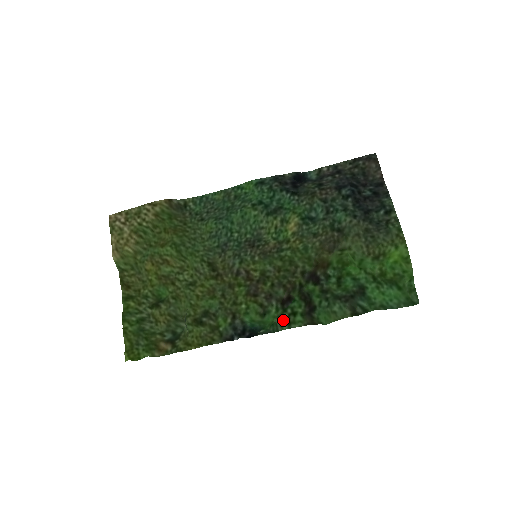
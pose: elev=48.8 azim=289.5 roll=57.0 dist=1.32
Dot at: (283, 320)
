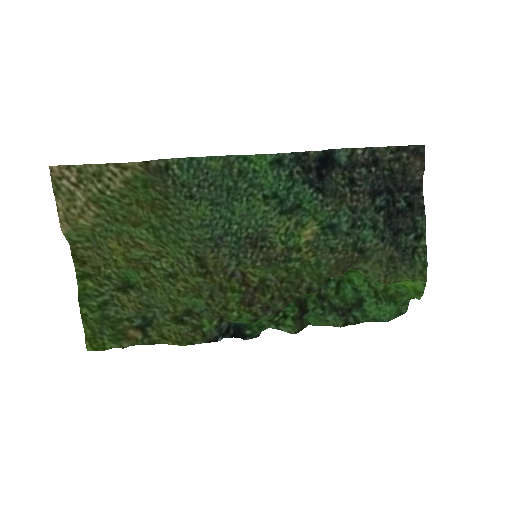
Dot at: (272, 322)
